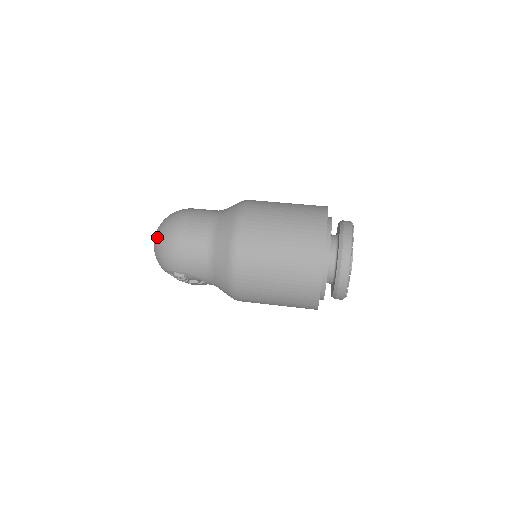
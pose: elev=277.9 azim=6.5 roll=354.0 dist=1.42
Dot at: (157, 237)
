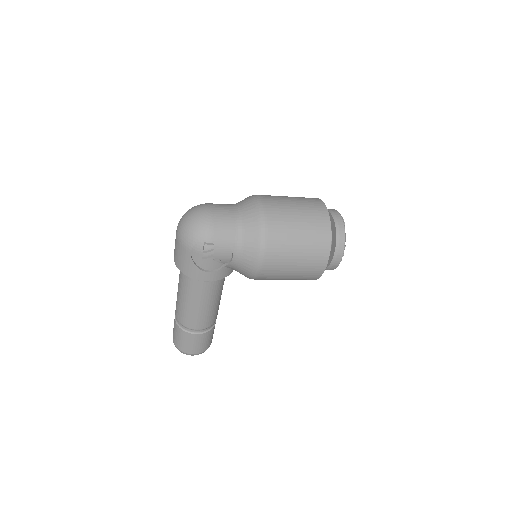
Dot at: (186, 217)
